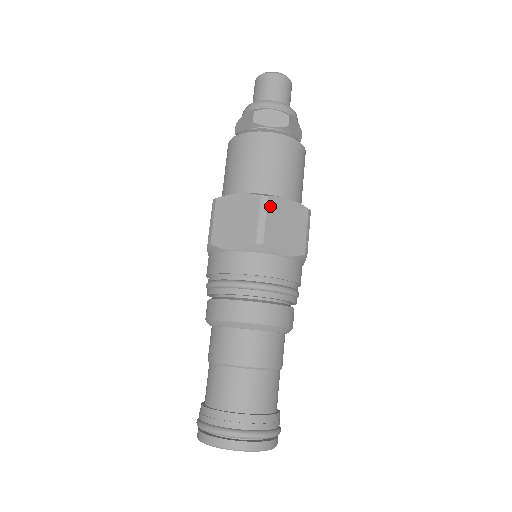
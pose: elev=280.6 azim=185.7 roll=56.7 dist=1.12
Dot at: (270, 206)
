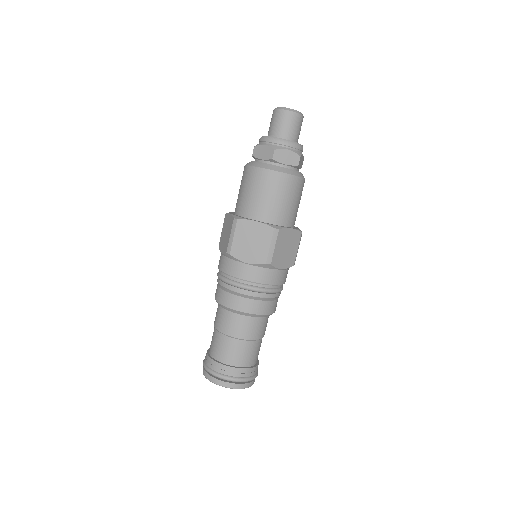
Dot at: (238, 227)
